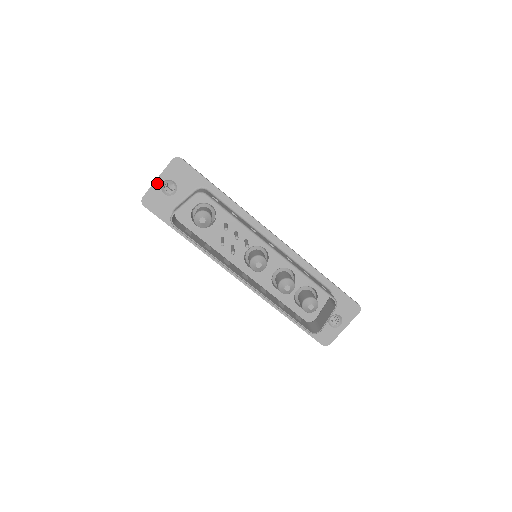
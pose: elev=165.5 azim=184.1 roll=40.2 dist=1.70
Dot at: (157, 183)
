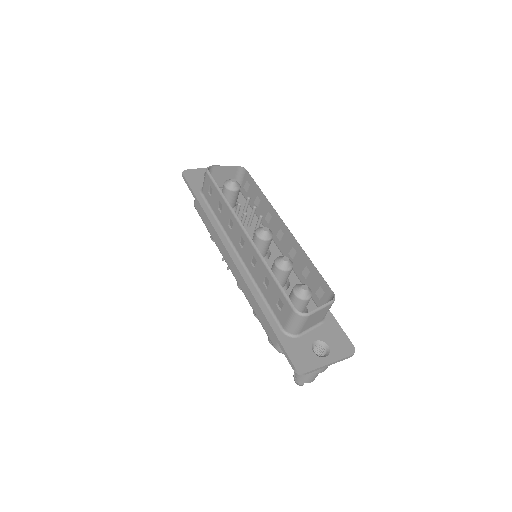
Dot at: (204, 169)
